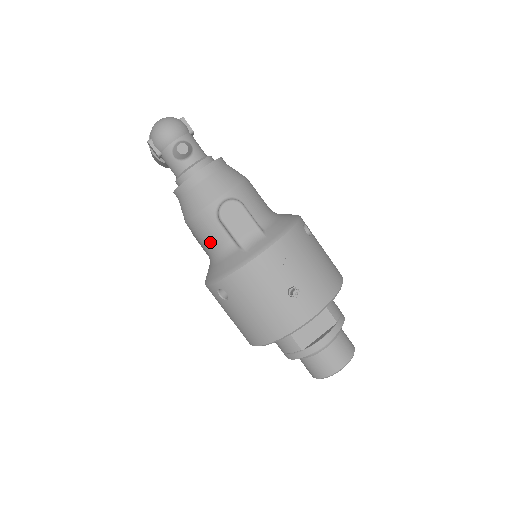
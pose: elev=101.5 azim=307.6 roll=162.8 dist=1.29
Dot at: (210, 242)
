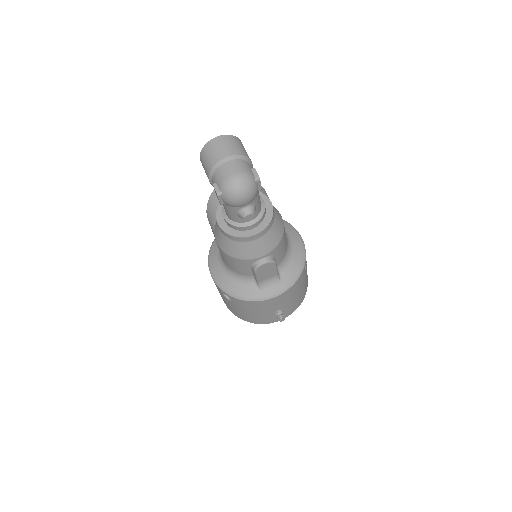
Dot at: (234, 268)
